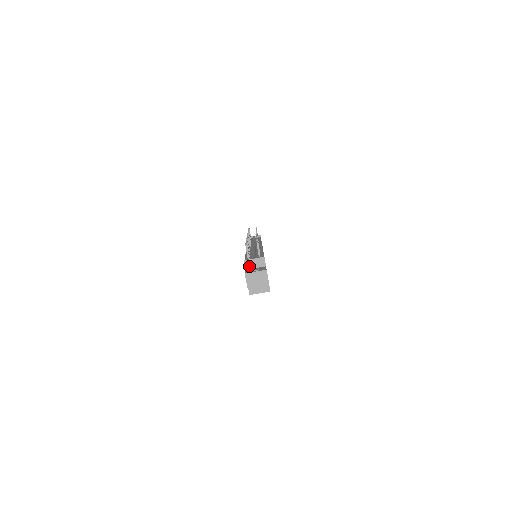
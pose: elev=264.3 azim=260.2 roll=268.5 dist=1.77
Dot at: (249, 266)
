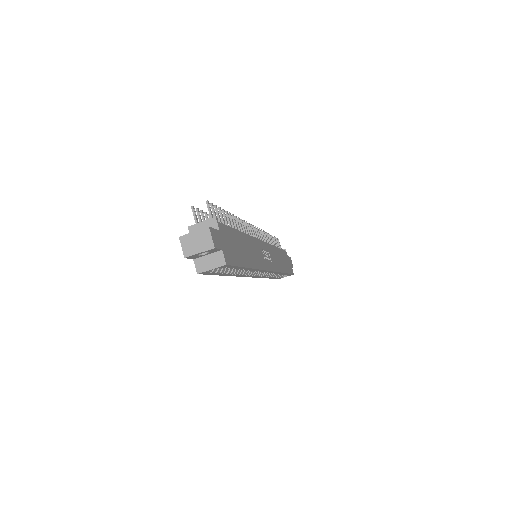
Dot at: occluded
